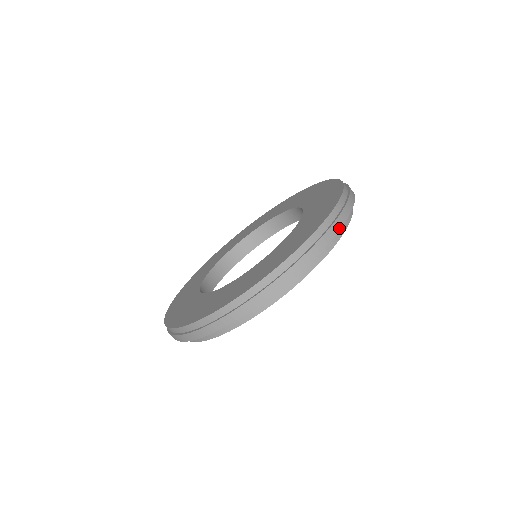
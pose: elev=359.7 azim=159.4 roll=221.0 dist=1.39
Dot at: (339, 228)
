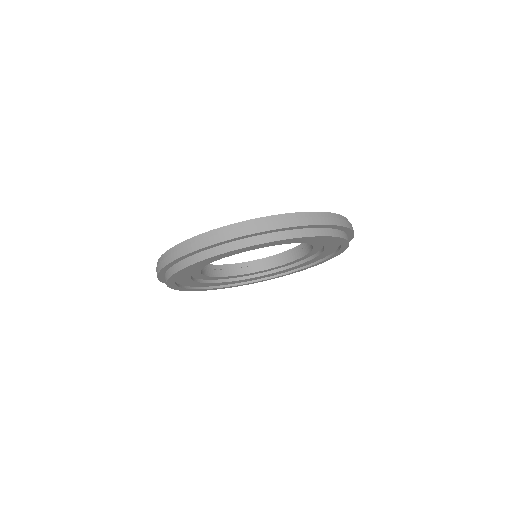
Dot at: (349, 227)
